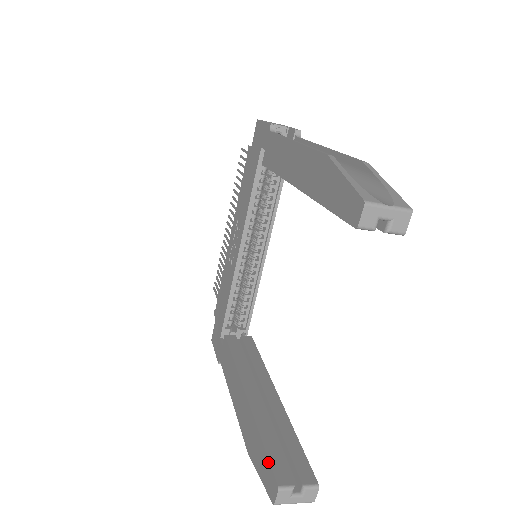
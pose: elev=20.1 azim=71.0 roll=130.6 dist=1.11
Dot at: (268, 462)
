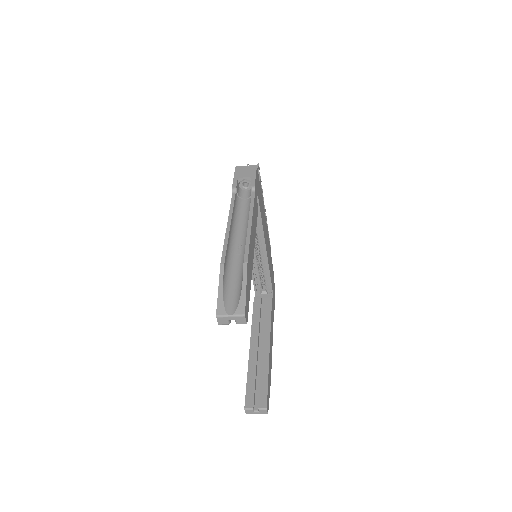
Dot at: (246, 393)
